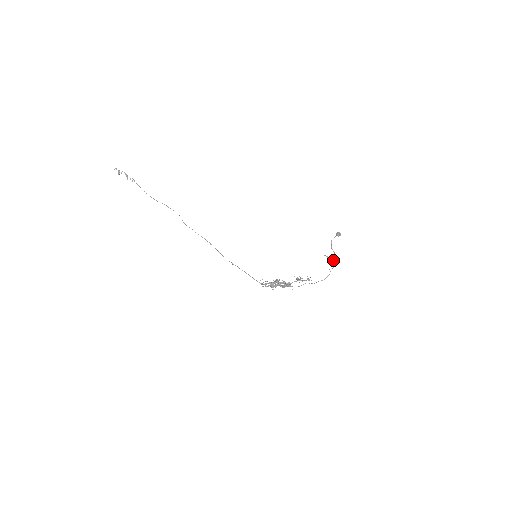
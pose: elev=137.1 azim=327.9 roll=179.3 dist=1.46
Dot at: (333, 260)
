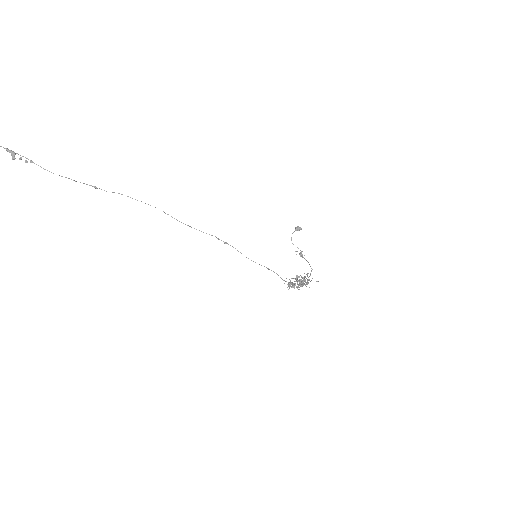
Dot at: (304, 255)
